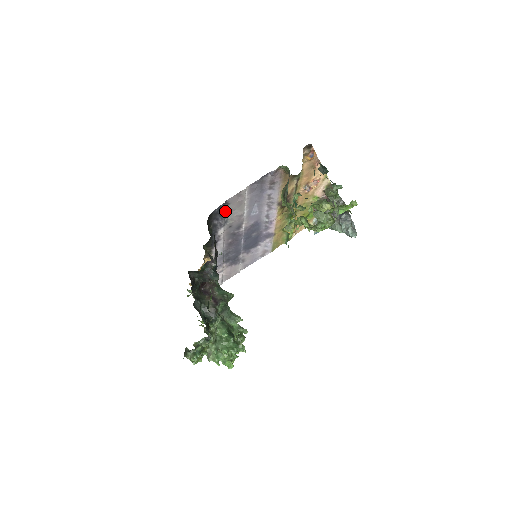
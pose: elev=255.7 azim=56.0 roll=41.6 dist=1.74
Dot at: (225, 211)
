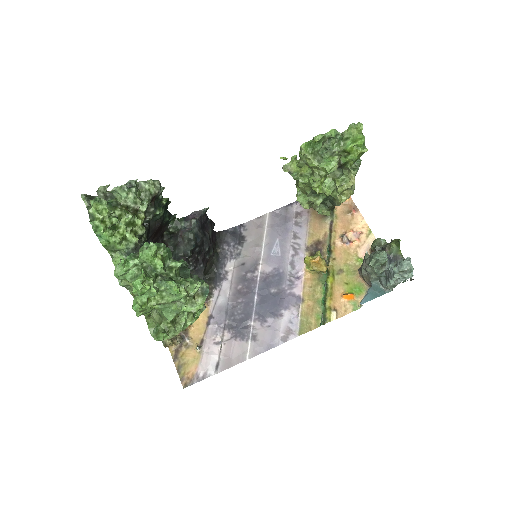
Dot at: (240, 238)
